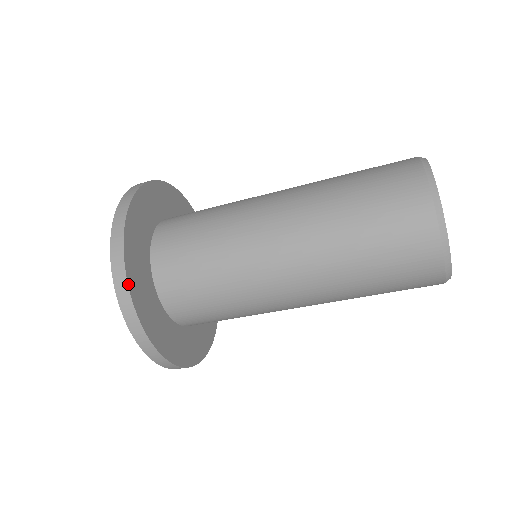
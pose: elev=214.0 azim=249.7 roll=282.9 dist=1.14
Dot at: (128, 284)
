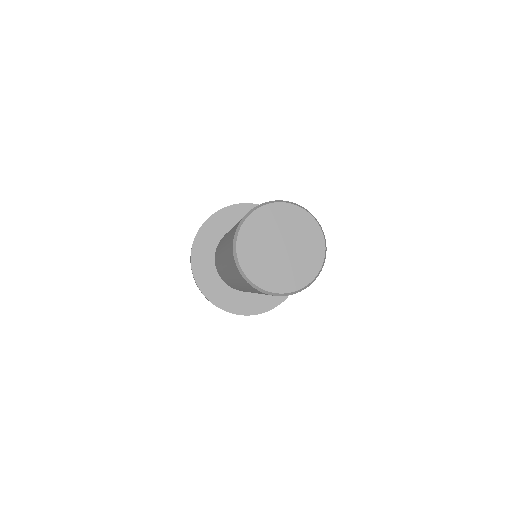
Dot at: (203, 293)
